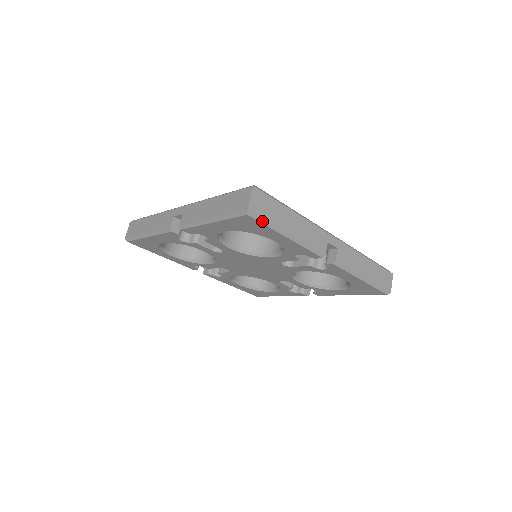
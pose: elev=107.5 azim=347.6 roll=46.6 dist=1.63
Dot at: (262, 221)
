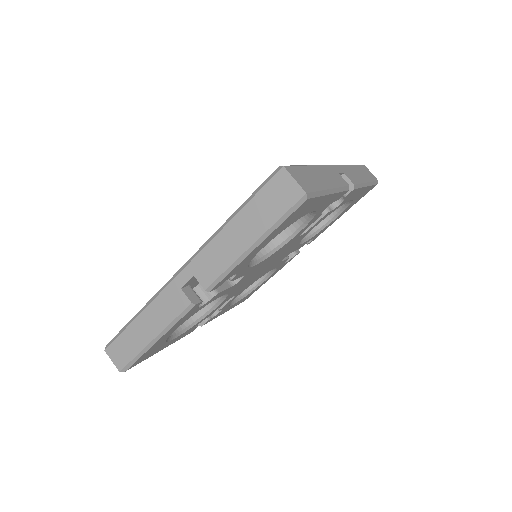
Dot at: (315, 195)
